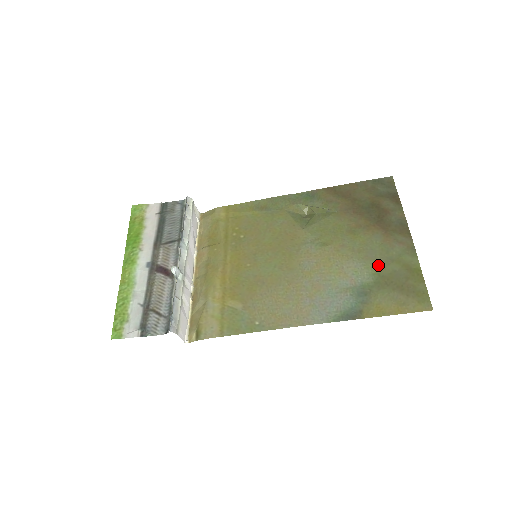
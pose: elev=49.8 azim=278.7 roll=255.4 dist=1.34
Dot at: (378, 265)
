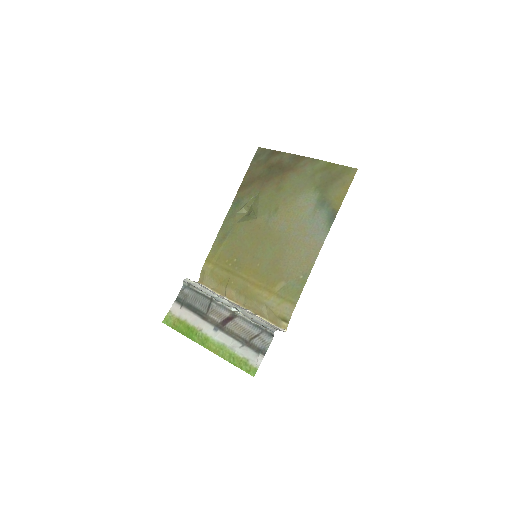
Dot at: (311, 185)
